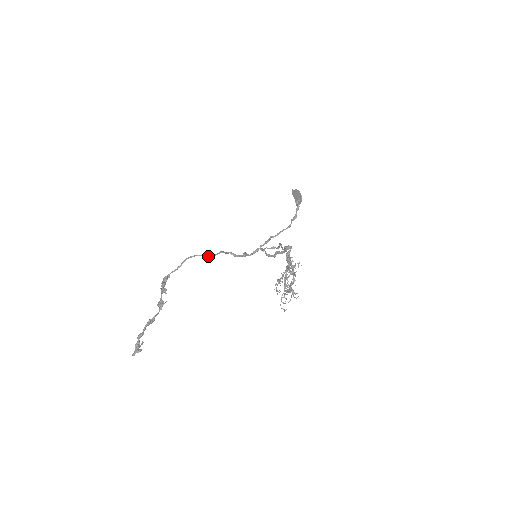
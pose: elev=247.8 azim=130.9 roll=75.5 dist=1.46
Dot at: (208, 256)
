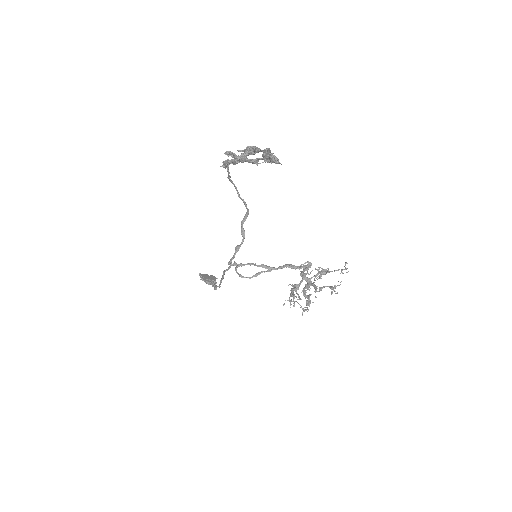
Dot at: (245, 203)
